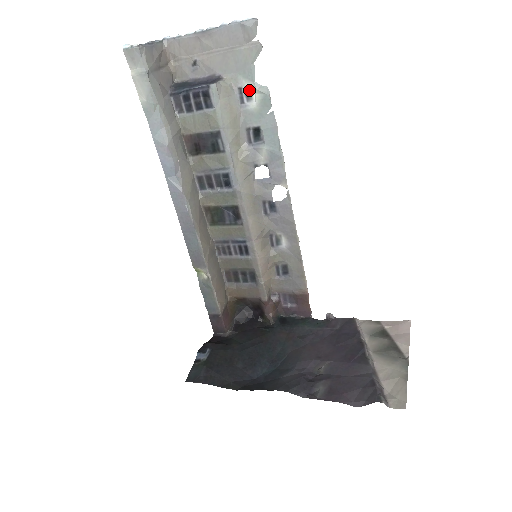
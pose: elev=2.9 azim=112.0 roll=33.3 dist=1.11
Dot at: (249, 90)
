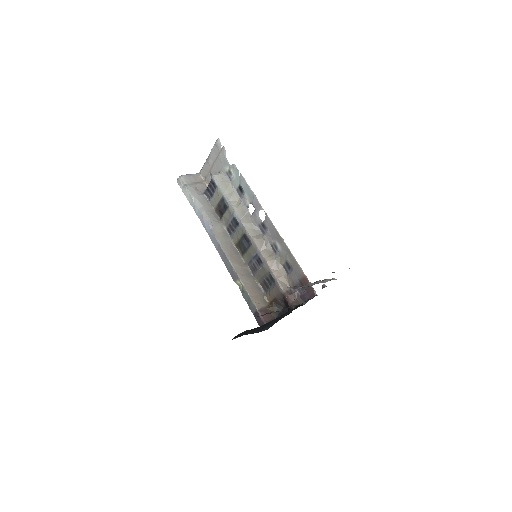
Dot at: (230, 170)
